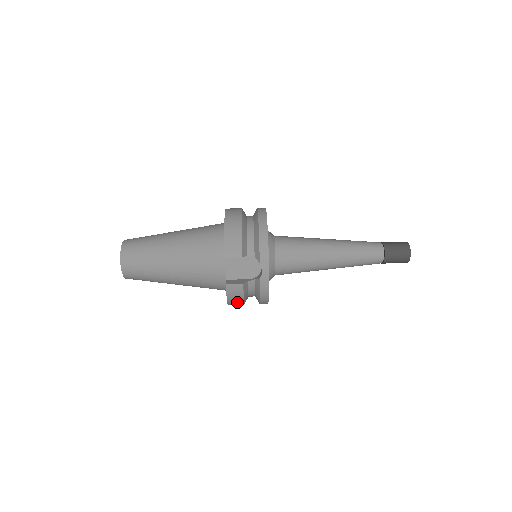
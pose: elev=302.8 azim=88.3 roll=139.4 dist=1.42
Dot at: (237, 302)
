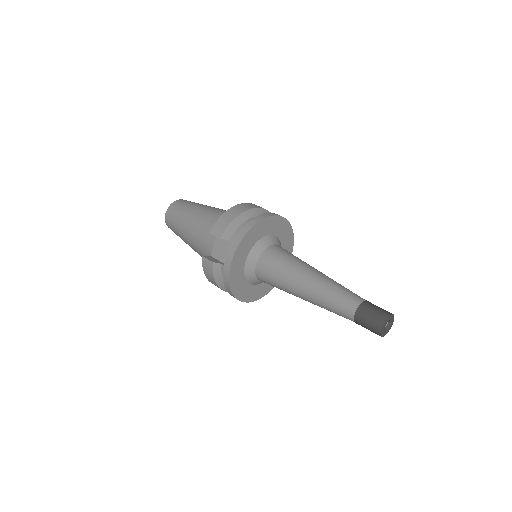
Dot at: (213, 281)
